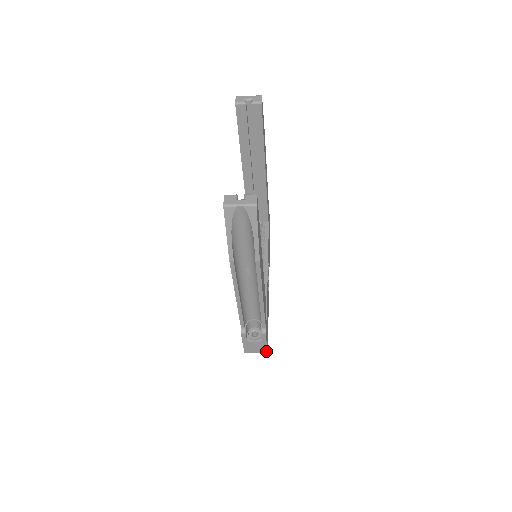
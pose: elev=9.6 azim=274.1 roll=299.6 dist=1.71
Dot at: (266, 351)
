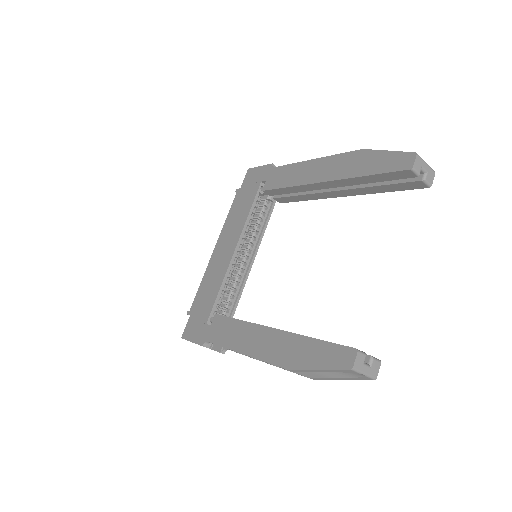
Dot at: occluded
